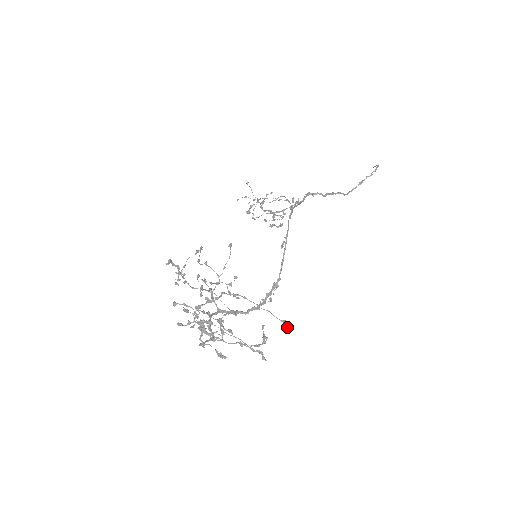
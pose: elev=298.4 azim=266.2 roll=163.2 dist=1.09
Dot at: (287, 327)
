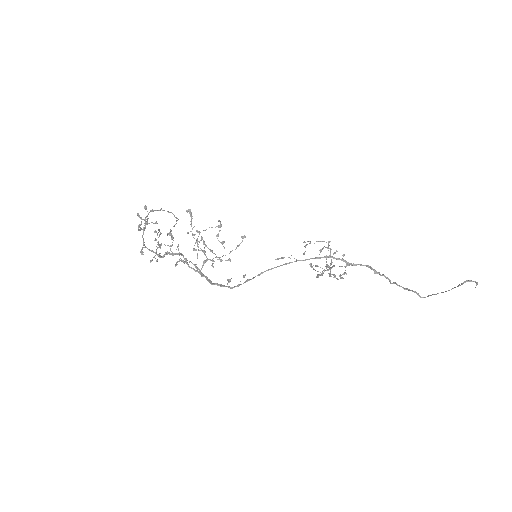
Dot at: (168, 234)
